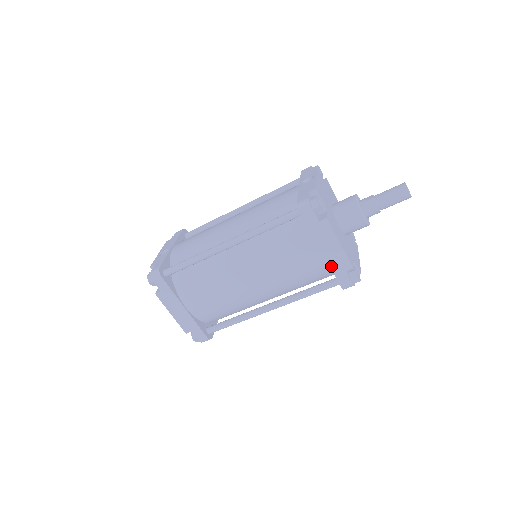
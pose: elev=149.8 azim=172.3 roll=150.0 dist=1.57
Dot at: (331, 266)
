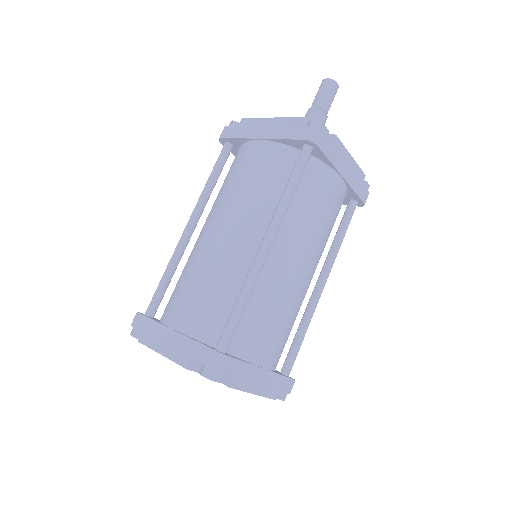
Dot at: (277, 138)
